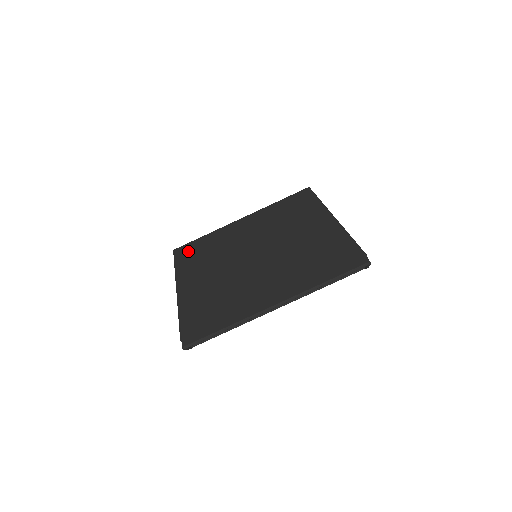
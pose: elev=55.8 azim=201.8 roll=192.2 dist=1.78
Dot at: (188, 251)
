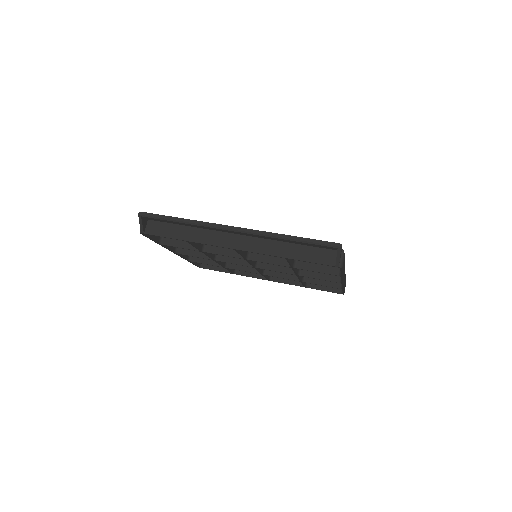
Dot at: occluded
